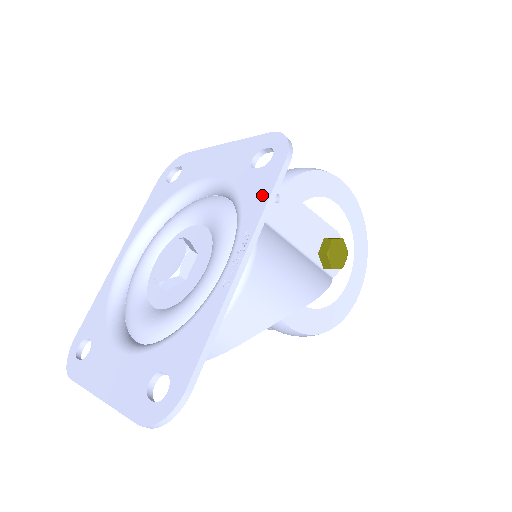
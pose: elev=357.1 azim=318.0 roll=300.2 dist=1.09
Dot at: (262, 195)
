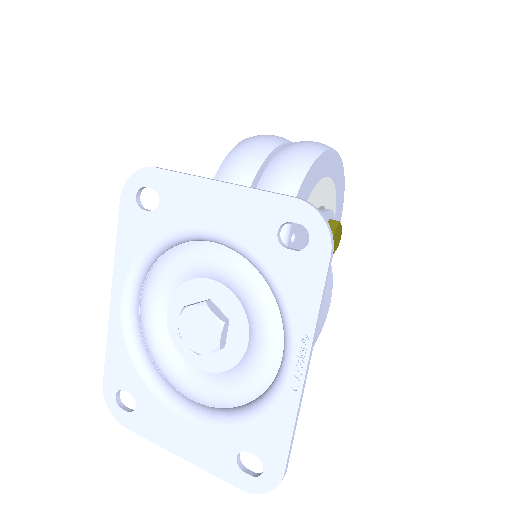
Dot at: (310, 294)
